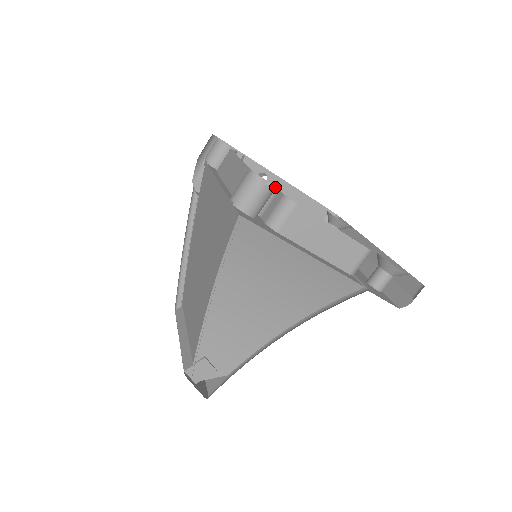
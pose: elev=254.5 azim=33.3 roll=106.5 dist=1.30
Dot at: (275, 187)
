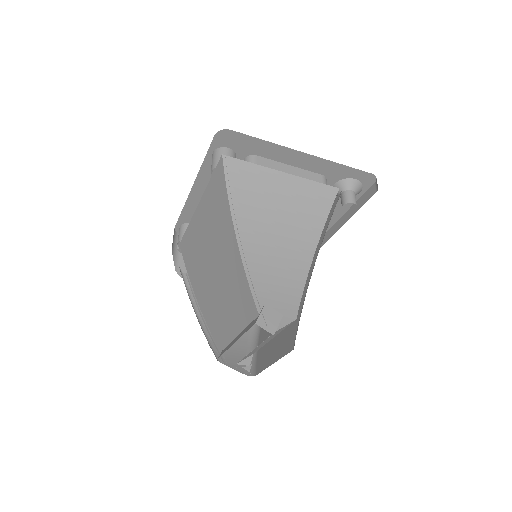
Dot at: occluded
